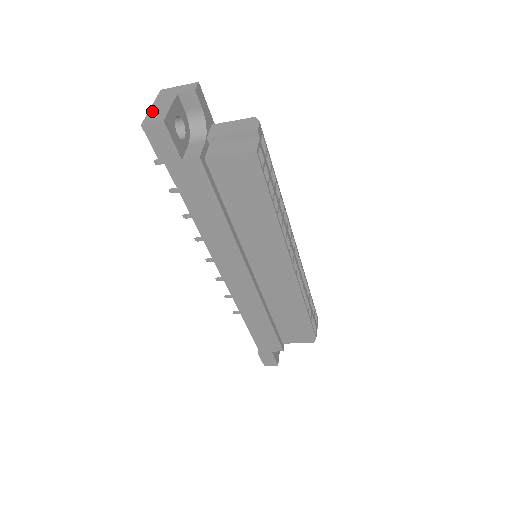
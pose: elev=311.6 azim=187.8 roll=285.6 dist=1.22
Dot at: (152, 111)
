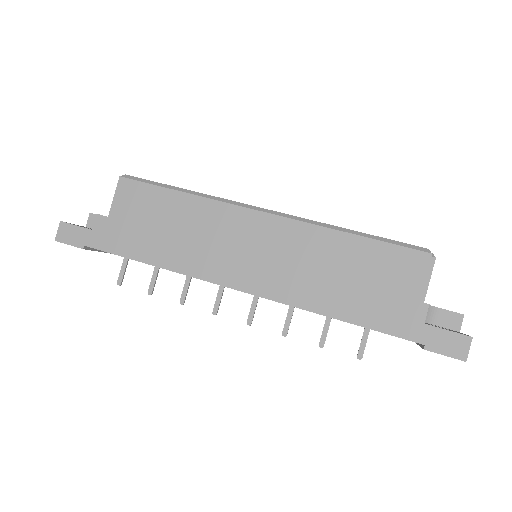
Dot at: occluded
